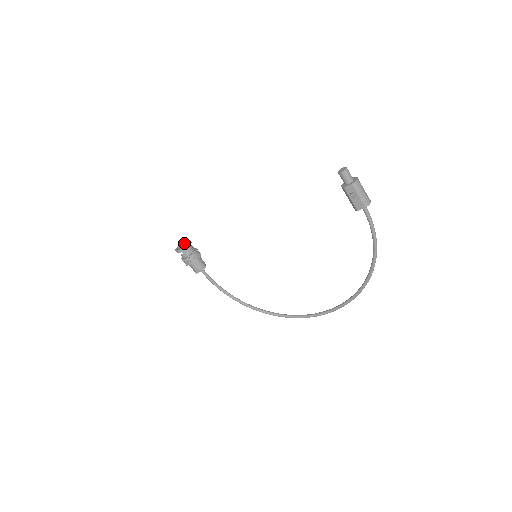
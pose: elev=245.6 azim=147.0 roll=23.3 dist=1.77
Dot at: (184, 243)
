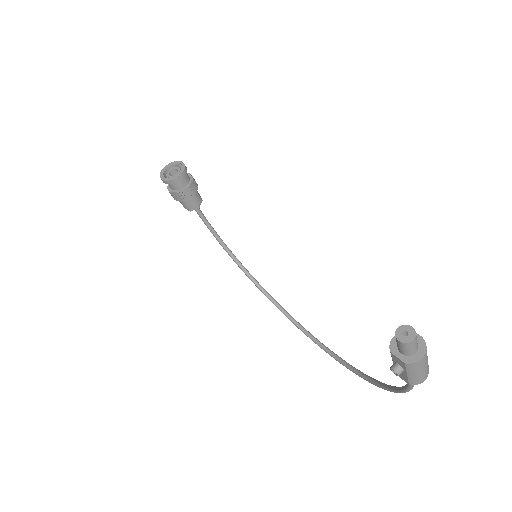
Dot at: (178, 164)
